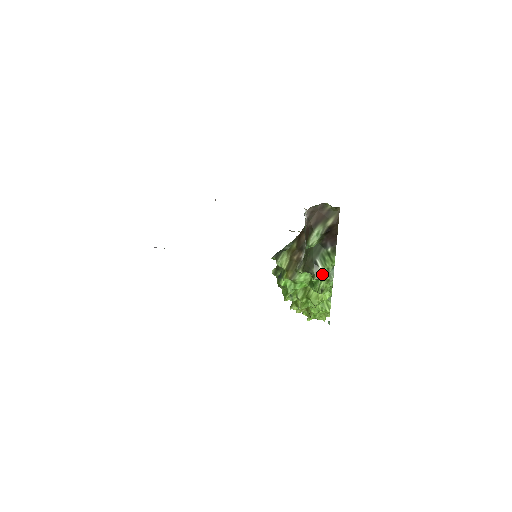
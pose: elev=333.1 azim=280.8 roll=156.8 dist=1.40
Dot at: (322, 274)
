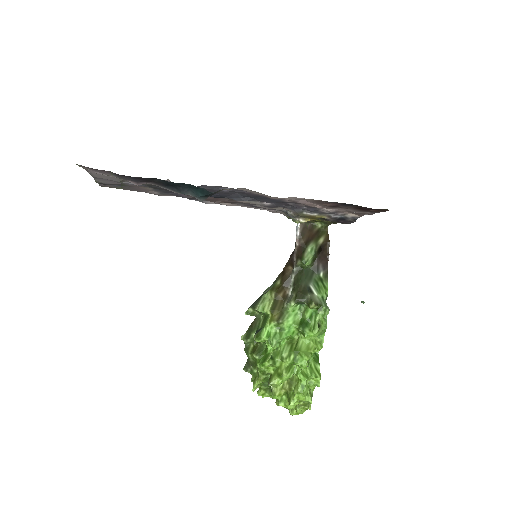
Dot at: (319, 300)
